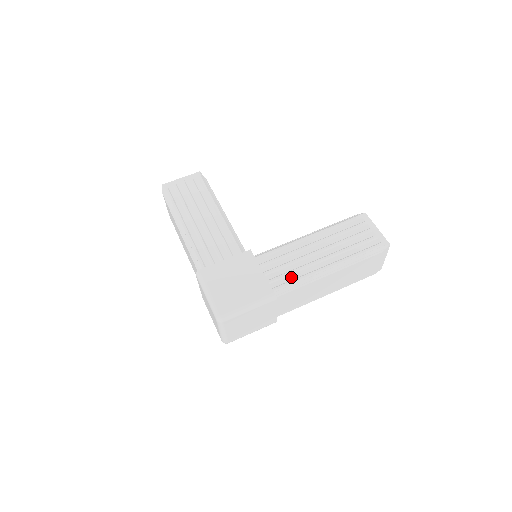
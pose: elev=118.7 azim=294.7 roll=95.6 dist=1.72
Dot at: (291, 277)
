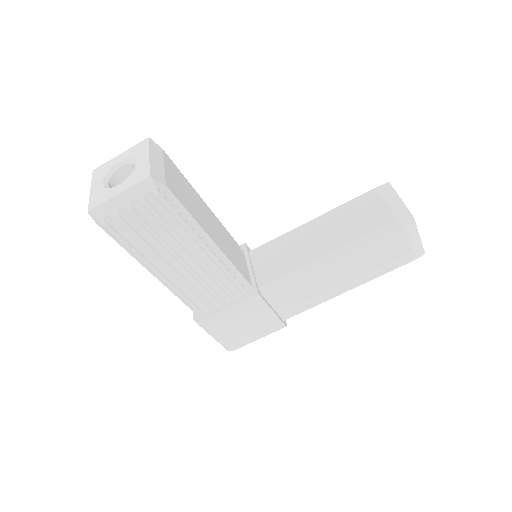
Dot at: (304, 305)
